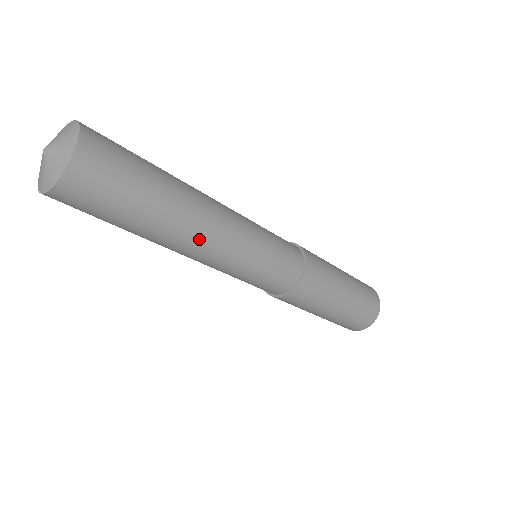
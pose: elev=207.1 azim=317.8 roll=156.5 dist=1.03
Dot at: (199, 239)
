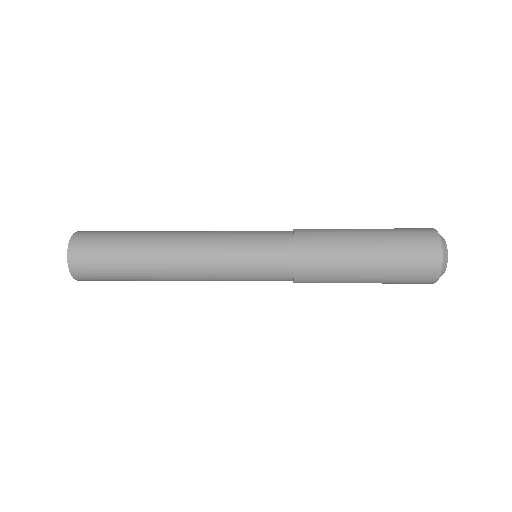
Dot at: (178, 280)
